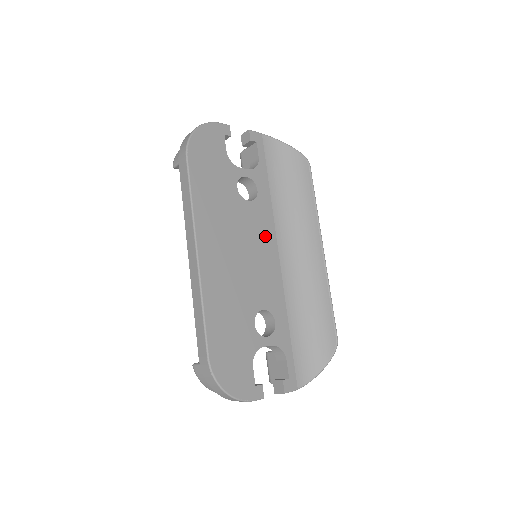
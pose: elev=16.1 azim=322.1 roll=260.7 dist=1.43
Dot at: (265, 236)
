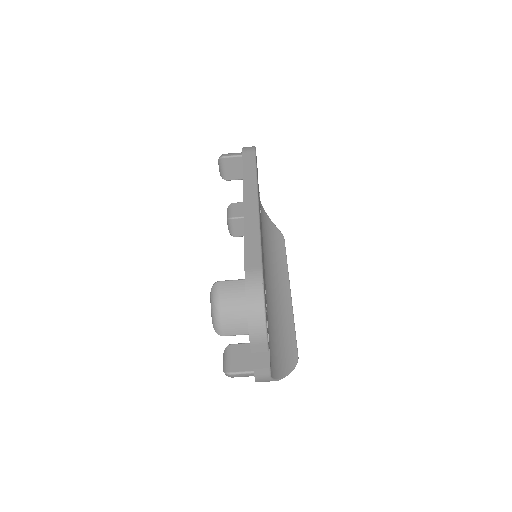
Dot at: occluded
